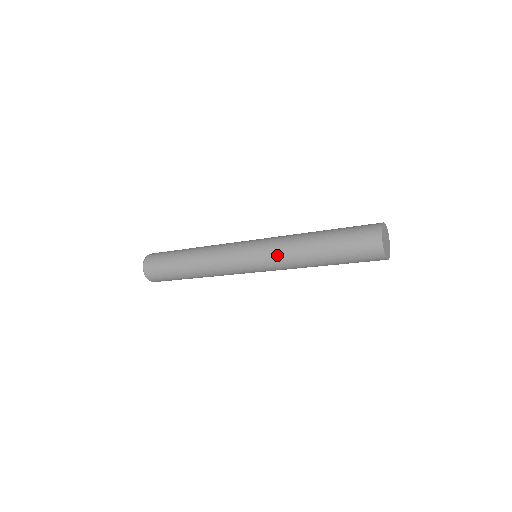
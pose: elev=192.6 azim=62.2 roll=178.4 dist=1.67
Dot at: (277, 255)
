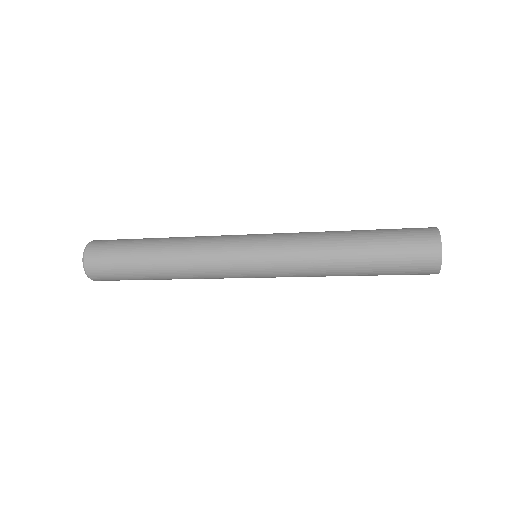
Dot at: (294, 258)
